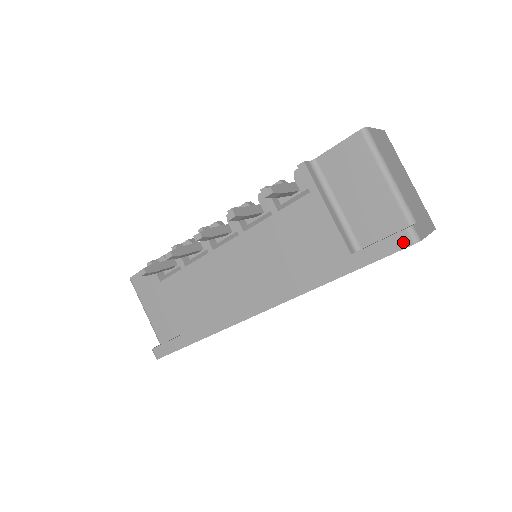
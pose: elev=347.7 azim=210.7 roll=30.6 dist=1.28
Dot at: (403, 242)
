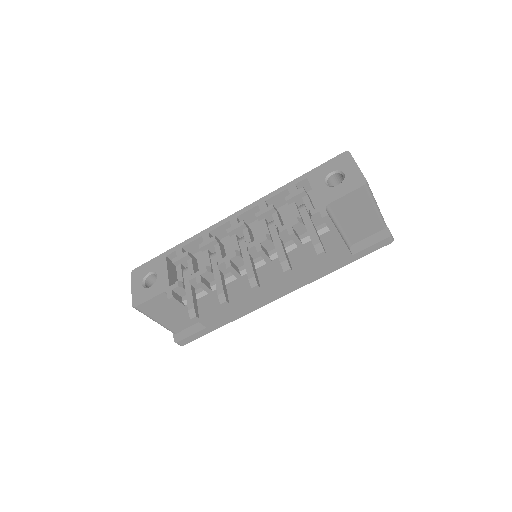
Dot at: (386, 243)
